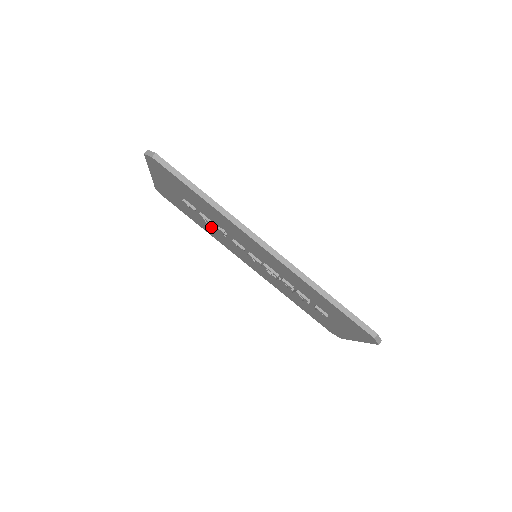
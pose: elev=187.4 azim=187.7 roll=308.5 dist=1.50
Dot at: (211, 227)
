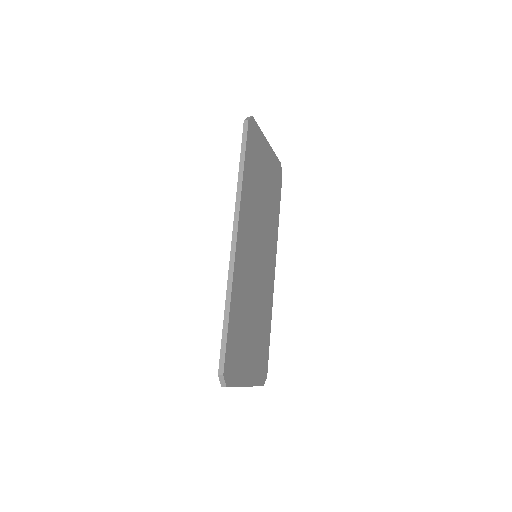
Dot at: occluded
